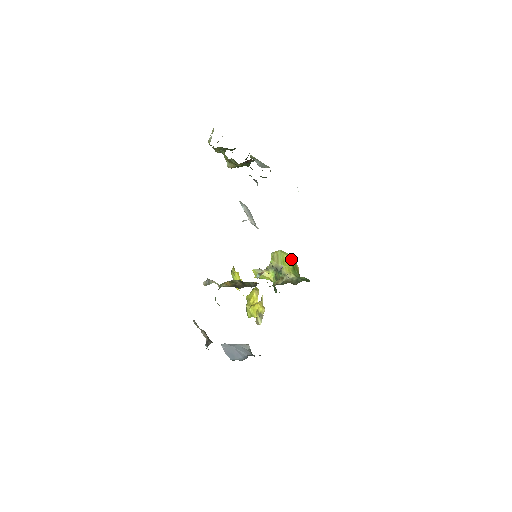
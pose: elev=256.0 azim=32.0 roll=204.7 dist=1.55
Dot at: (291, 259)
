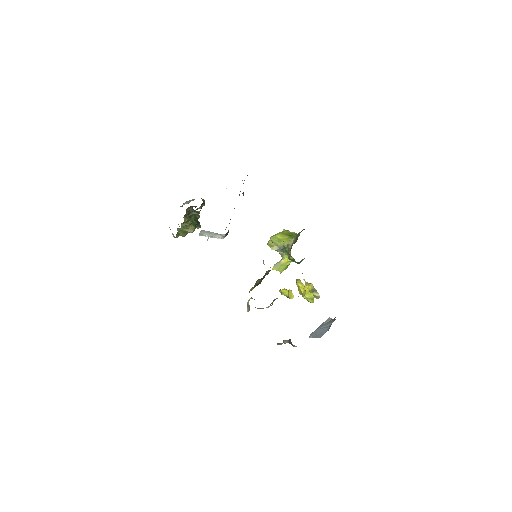
Dot at: (283, 233)
